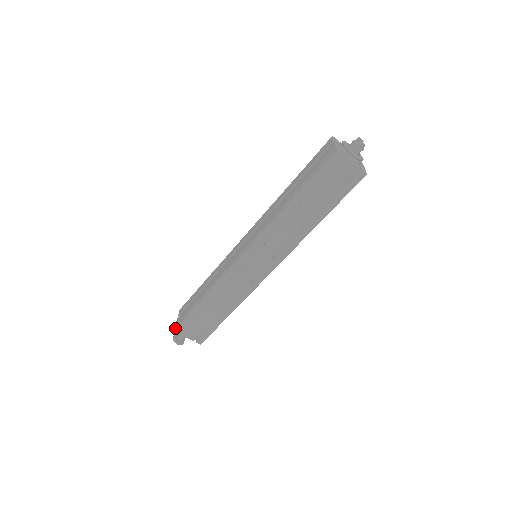
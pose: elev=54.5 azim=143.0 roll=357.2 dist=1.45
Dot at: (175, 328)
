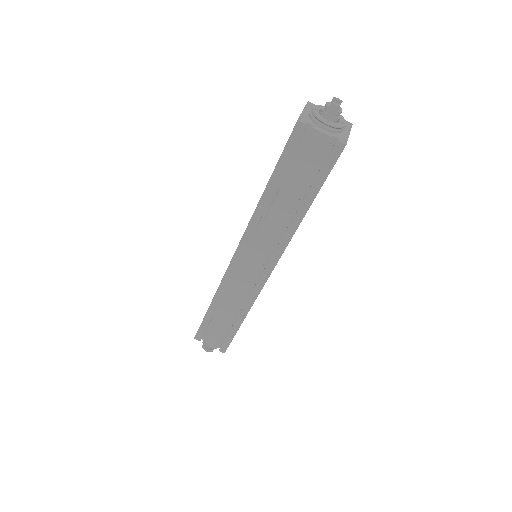
Dot at: occluded
